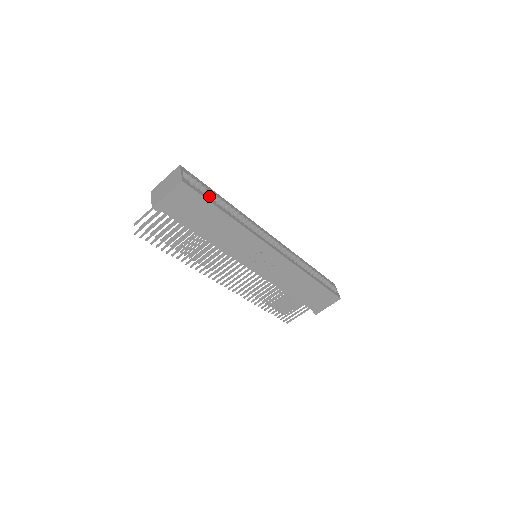
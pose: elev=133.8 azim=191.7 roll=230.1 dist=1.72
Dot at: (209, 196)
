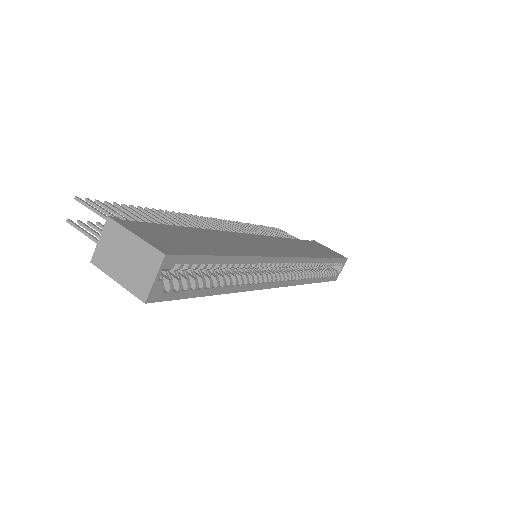
Dot at: occluded
